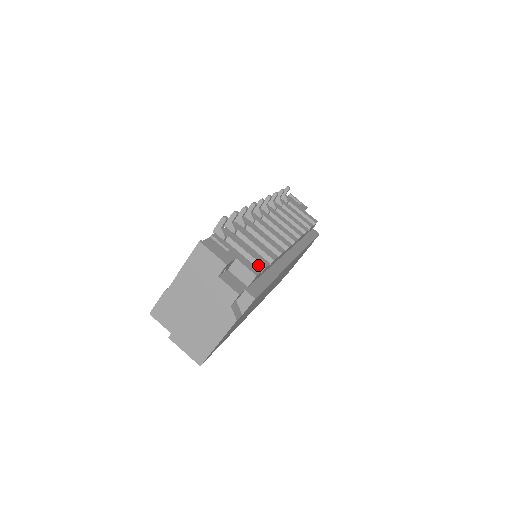
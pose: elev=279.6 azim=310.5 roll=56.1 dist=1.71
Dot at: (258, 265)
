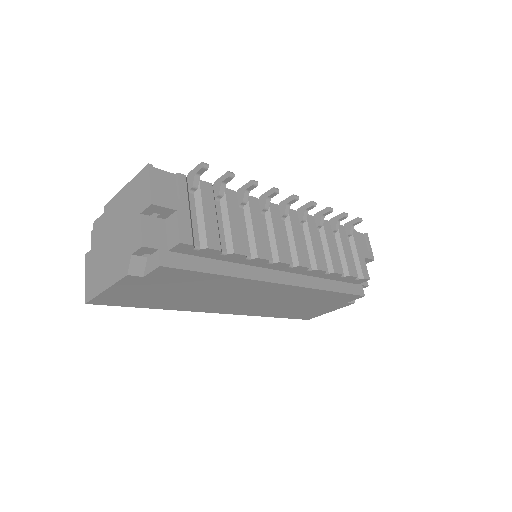
Dot at: (203, 240)
